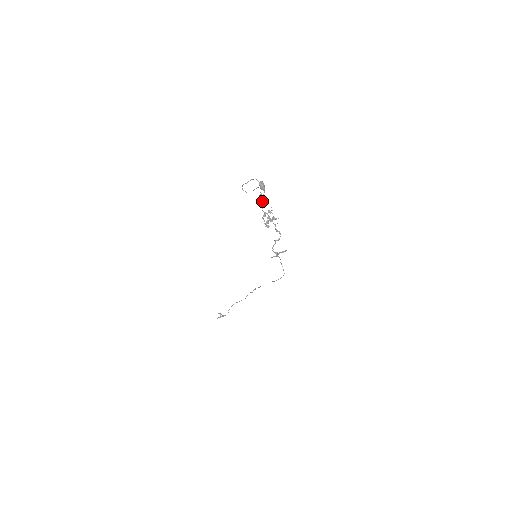
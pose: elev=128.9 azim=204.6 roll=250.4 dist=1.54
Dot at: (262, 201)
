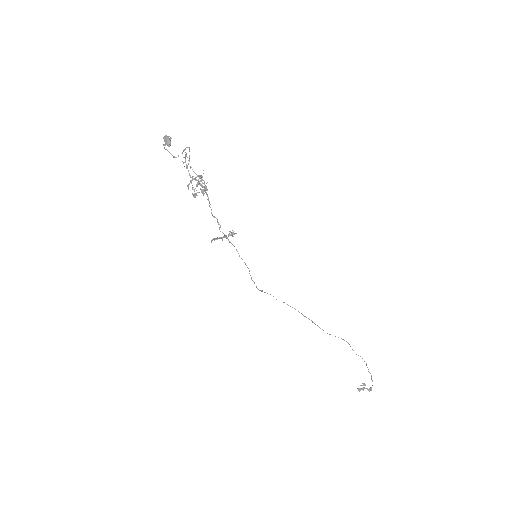
Dot at: (183, 163)
